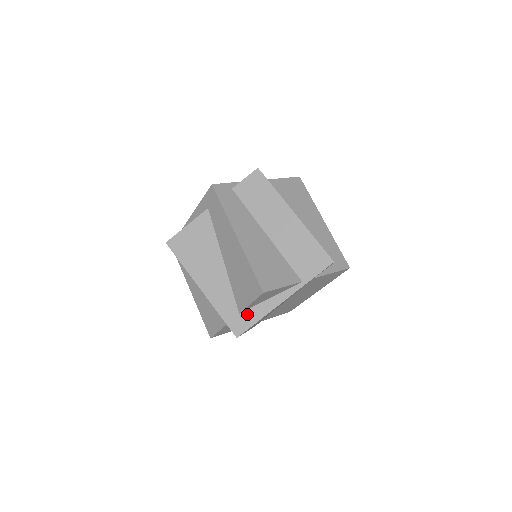
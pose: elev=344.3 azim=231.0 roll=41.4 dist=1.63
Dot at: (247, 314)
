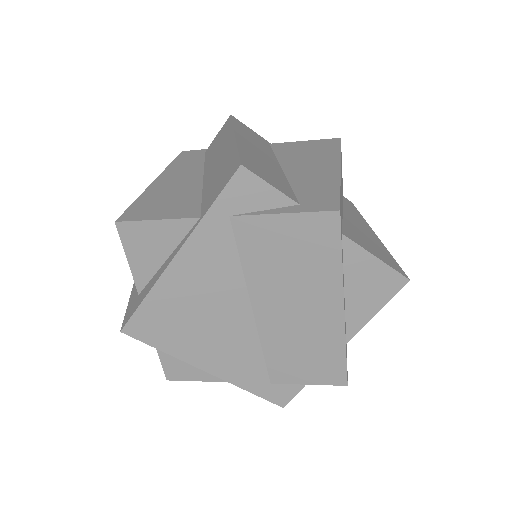
Dot at: (142, 293)
